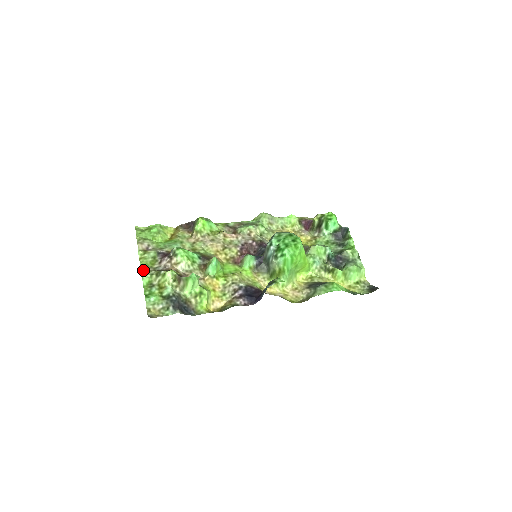
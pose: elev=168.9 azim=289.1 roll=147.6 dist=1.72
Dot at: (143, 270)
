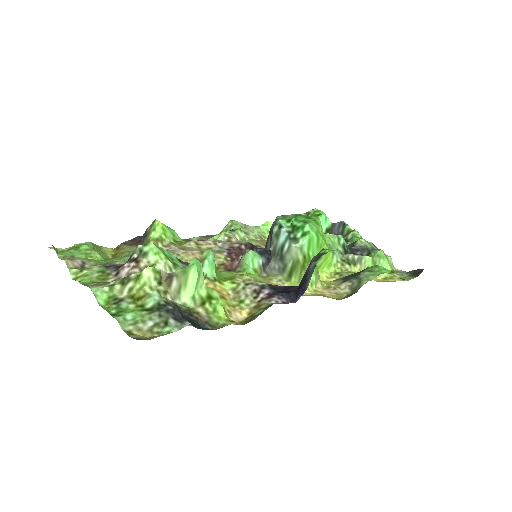
Dot at: (91, 285)
